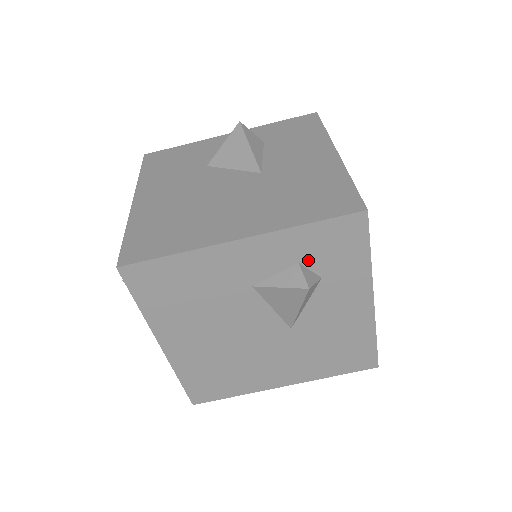
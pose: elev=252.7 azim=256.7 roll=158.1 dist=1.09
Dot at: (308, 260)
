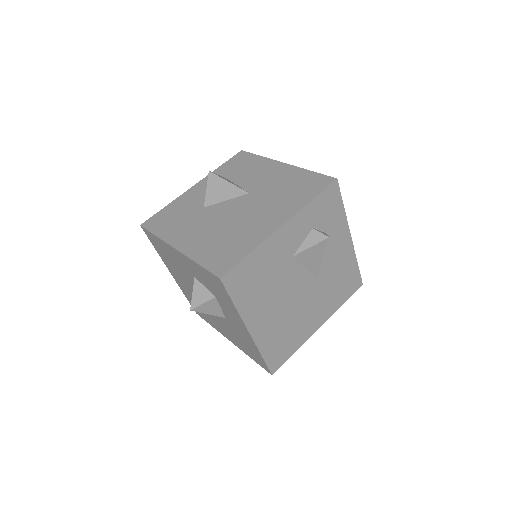
Dot at: (317, 224)
